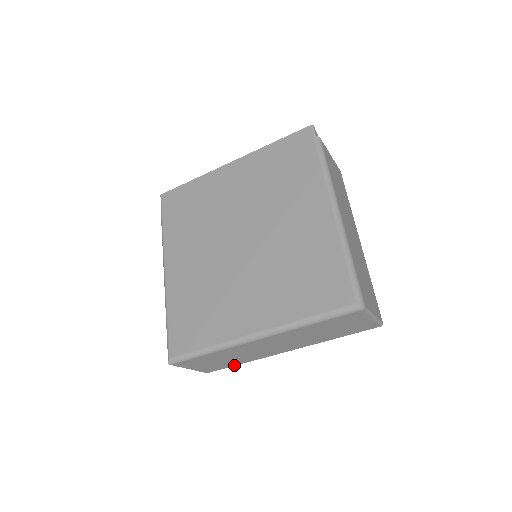
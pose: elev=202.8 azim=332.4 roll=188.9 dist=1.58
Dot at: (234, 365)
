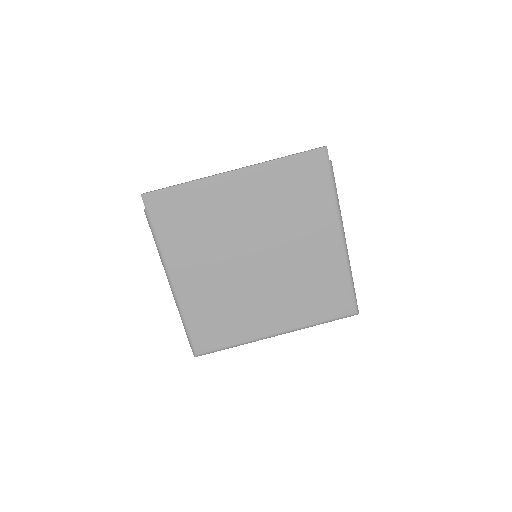
Dot at: occluded
